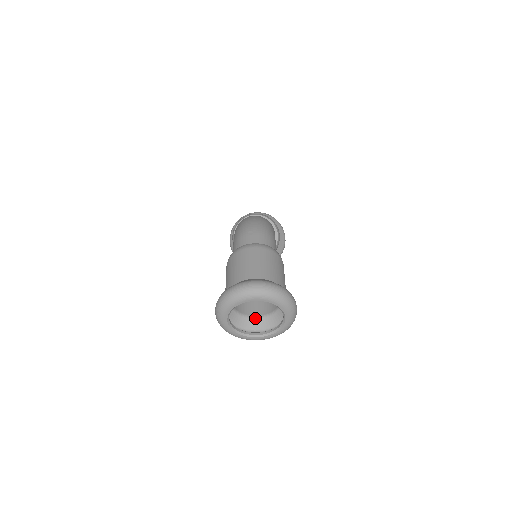
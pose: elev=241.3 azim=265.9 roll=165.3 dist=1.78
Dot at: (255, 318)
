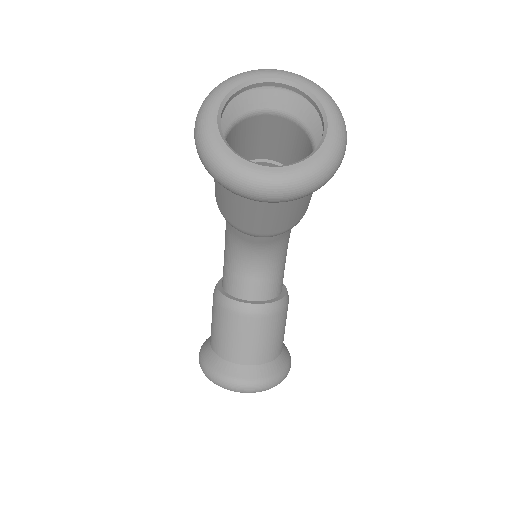
Dot at: occluded
